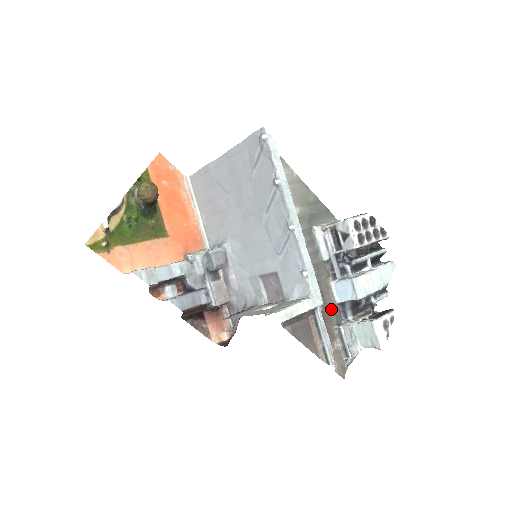
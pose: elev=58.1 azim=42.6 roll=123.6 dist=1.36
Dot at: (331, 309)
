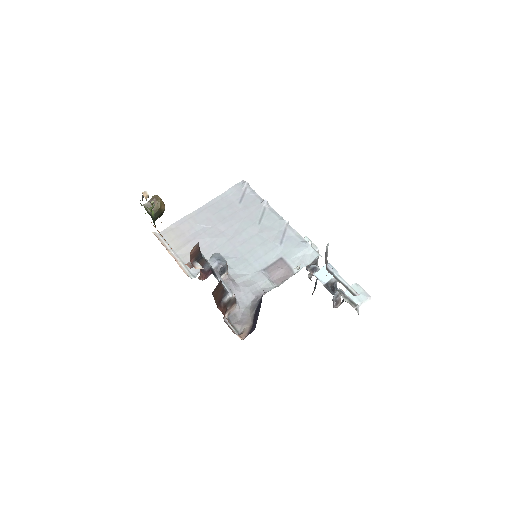
Dot at: occluded
